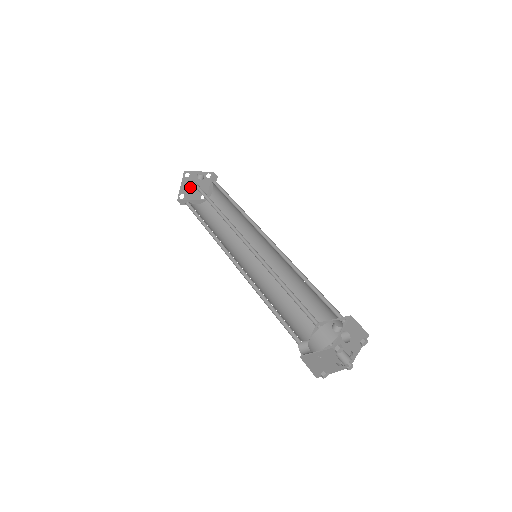
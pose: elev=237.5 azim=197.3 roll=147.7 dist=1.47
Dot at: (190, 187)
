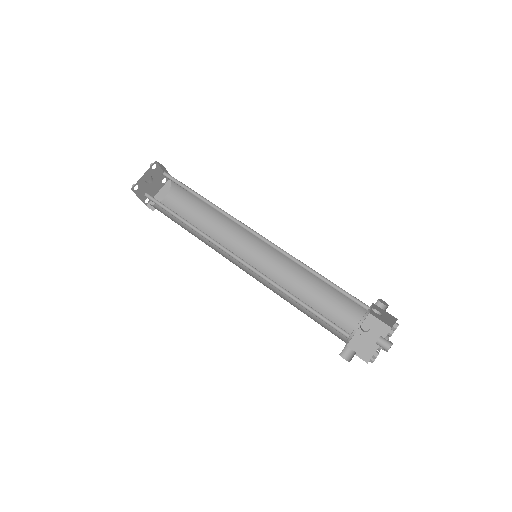
Dot at: (147, 189)
